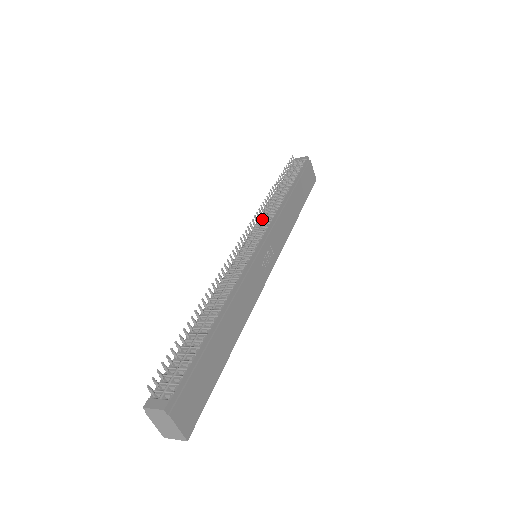
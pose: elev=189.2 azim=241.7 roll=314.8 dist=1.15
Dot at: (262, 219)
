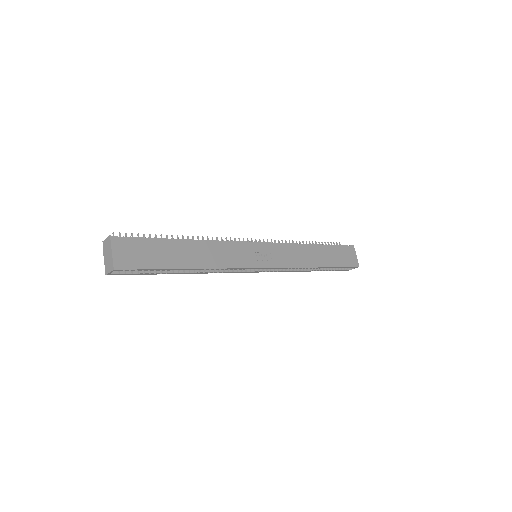
Dot at: occluded
